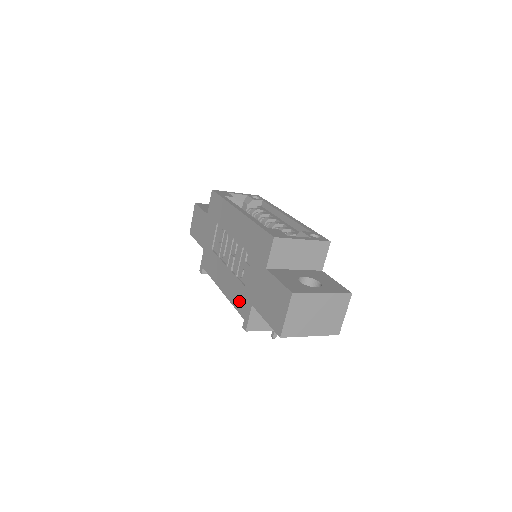
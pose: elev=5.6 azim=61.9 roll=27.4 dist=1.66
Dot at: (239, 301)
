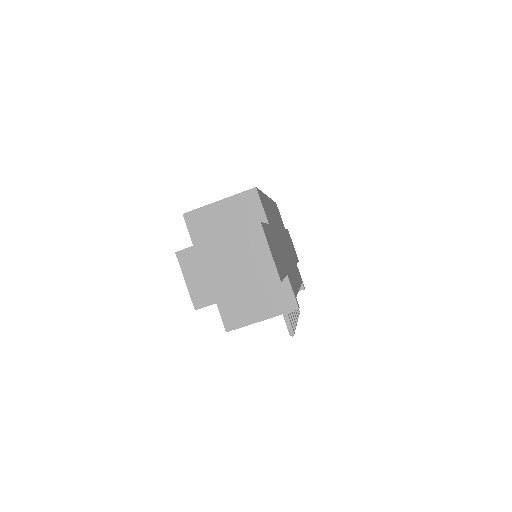
Dot at: occluded
